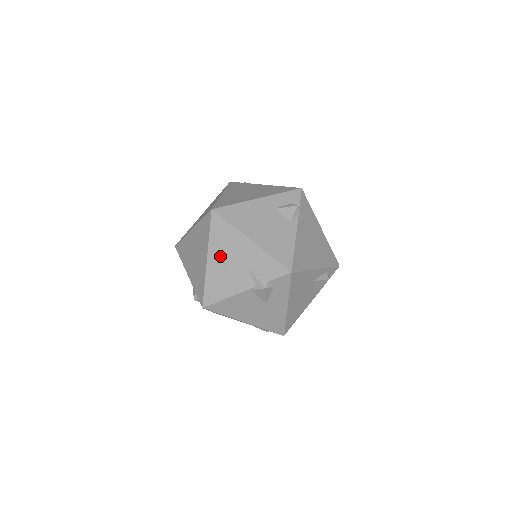
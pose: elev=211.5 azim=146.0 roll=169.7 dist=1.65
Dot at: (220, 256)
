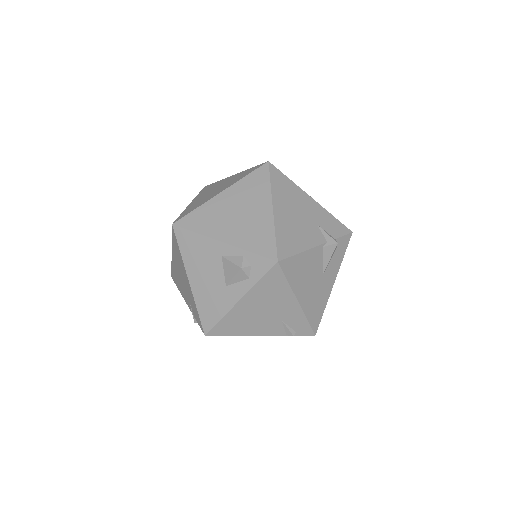
Dot at: (286, 207)
